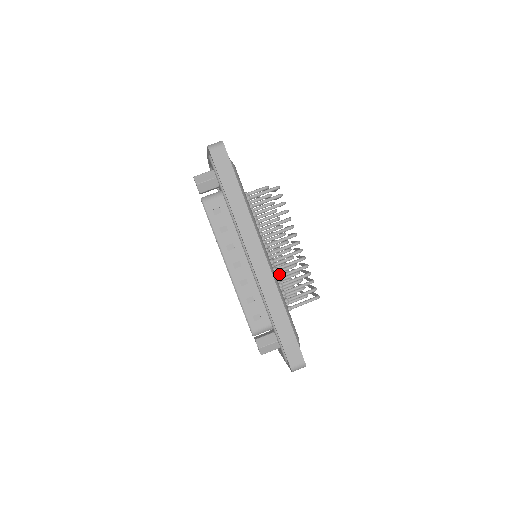
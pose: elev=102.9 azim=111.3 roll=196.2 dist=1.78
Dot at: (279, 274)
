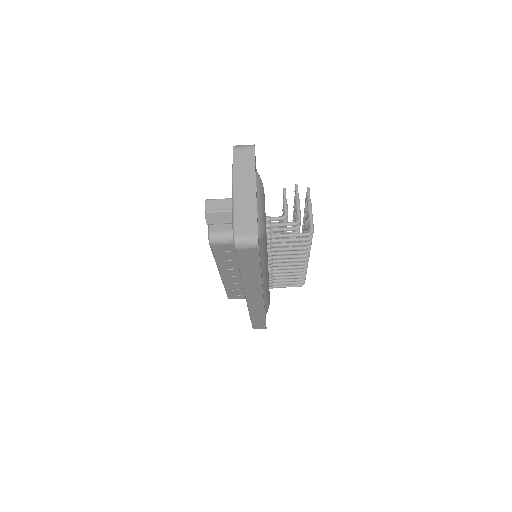
Dot at: occluded
